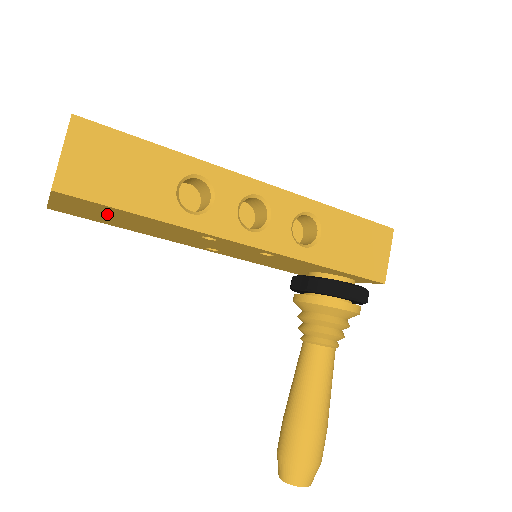
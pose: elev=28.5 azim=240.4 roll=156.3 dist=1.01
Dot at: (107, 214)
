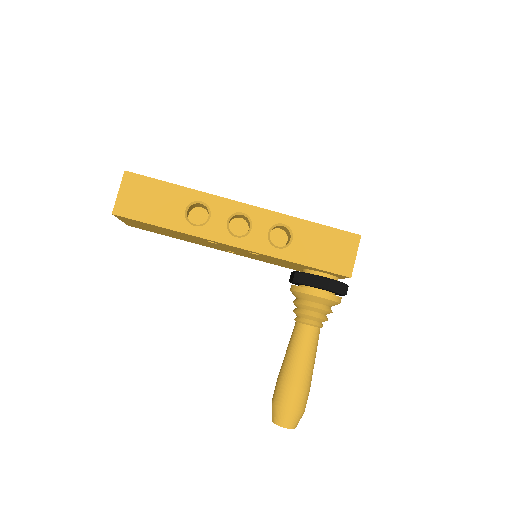
Dot at: (152, 228)
